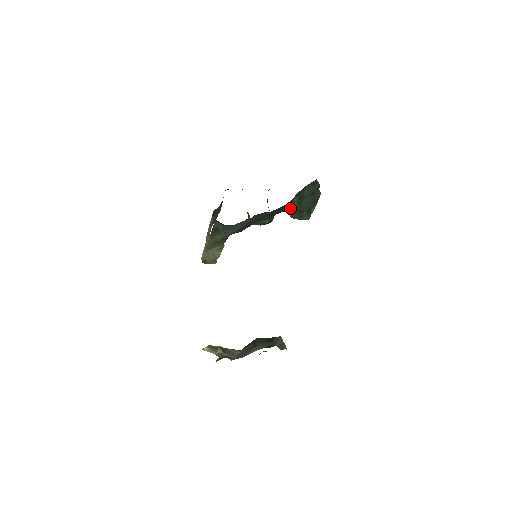
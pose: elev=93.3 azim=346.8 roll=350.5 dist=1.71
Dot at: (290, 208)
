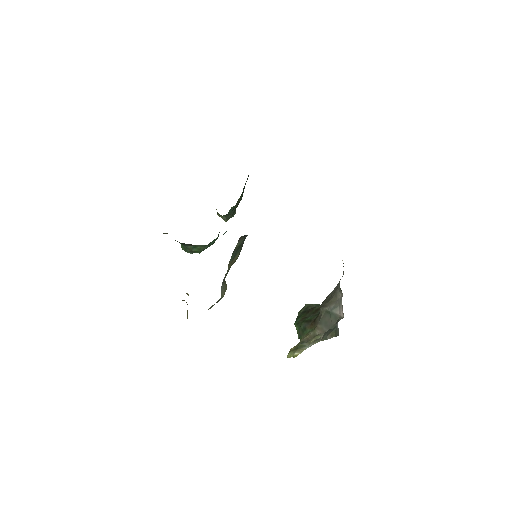
Dot at: occluded
